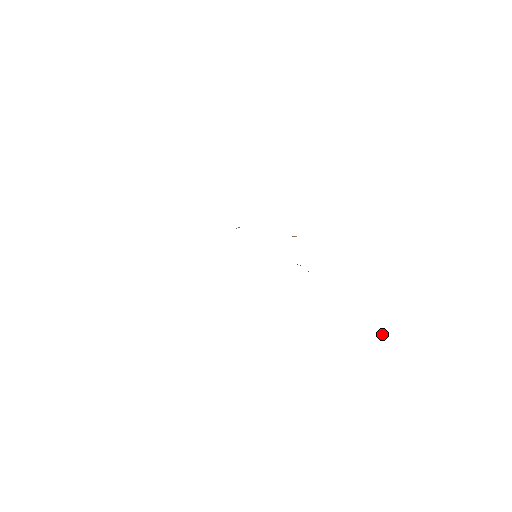
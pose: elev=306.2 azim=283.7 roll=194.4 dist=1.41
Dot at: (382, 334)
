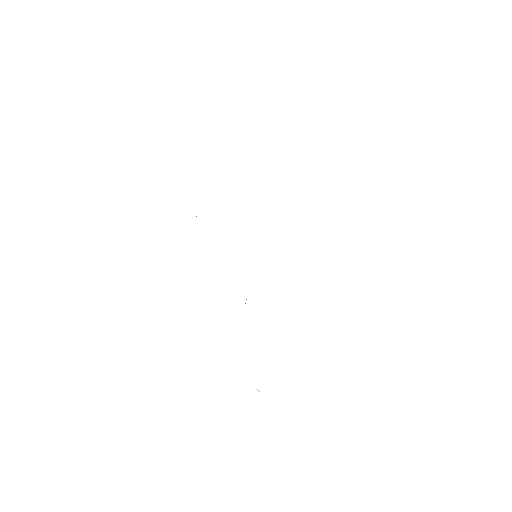
Dot at: occluded
